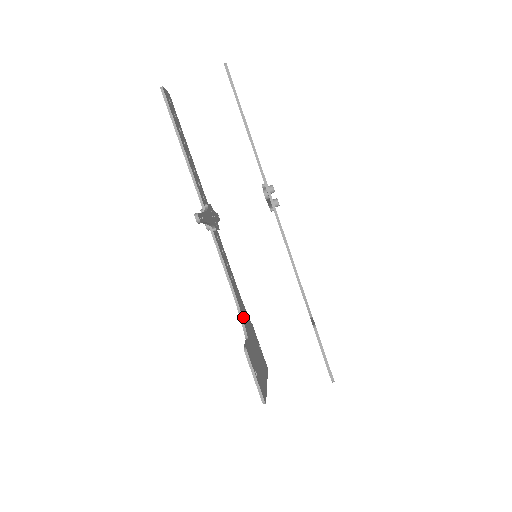
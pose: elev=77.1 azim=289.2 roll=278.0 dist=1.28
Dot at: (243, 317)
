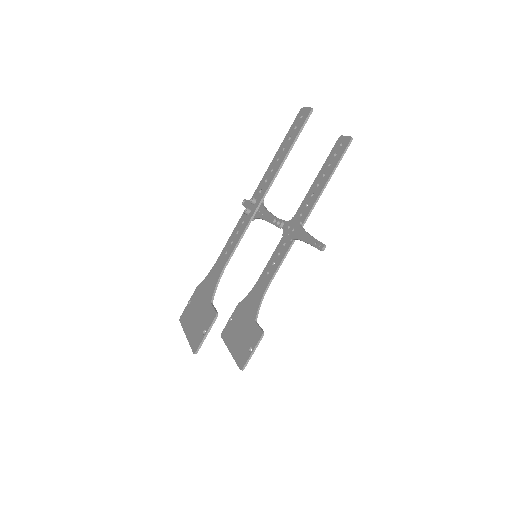
Dot at: (216, 285)
